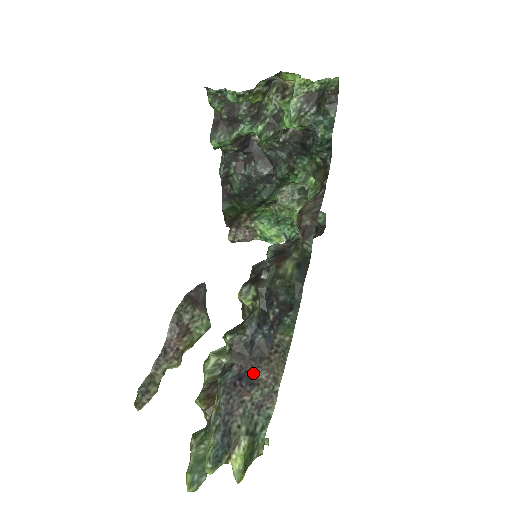
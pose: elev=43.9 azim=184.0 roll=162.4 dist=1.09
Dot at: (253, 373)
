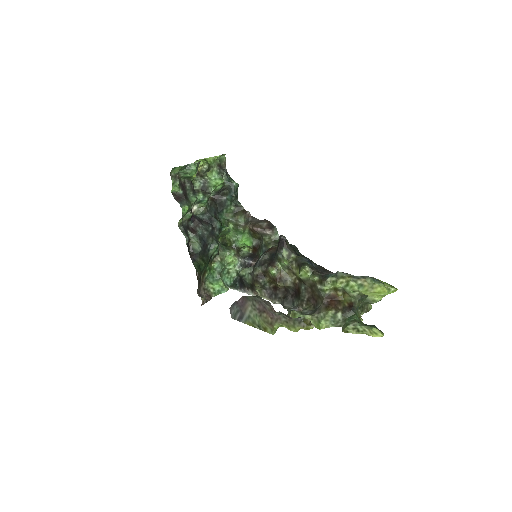
Dot at: occluded
